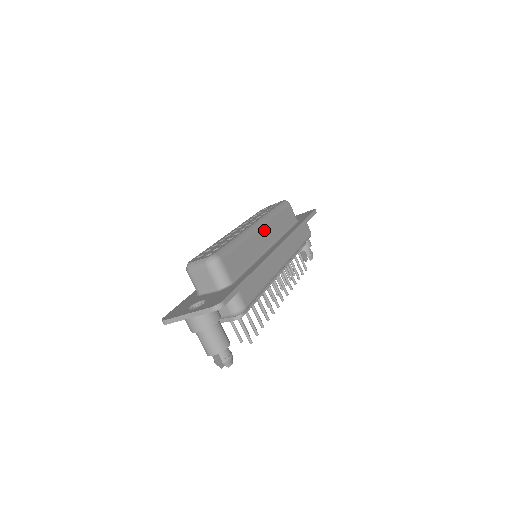
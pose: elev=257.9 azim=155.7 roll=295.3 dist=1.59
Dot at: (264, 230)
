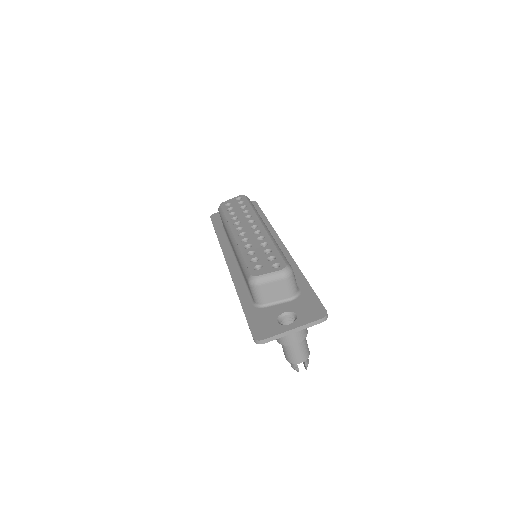
Dot at: occluded
